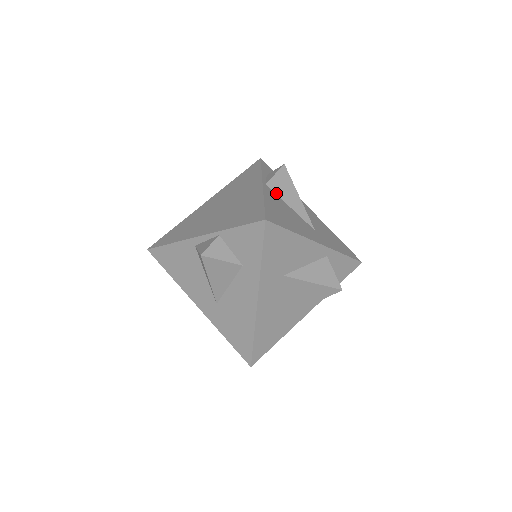
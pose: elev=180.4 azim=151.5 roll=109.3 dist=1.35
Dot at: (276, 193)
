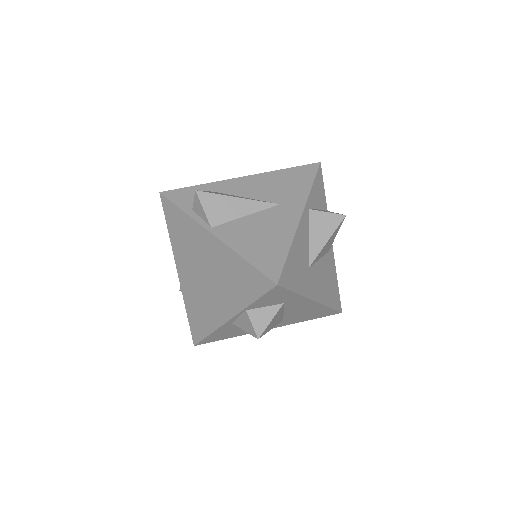
Dot at: (225, 222)
